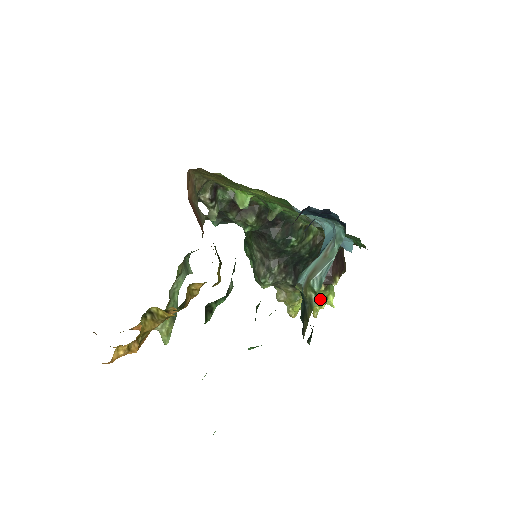
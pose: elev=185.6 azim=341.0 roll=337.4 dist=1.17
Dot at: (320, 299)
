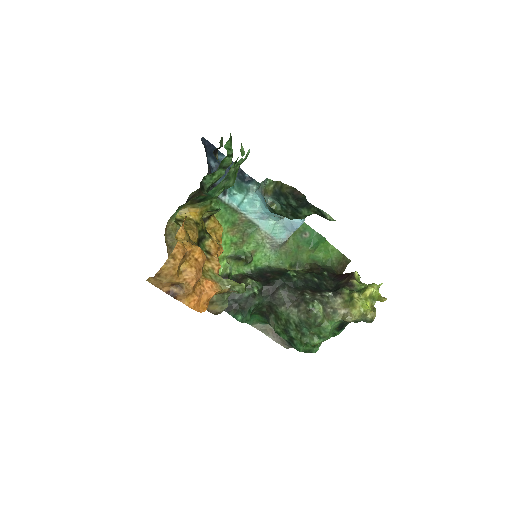
Dot at: (365, 287)
